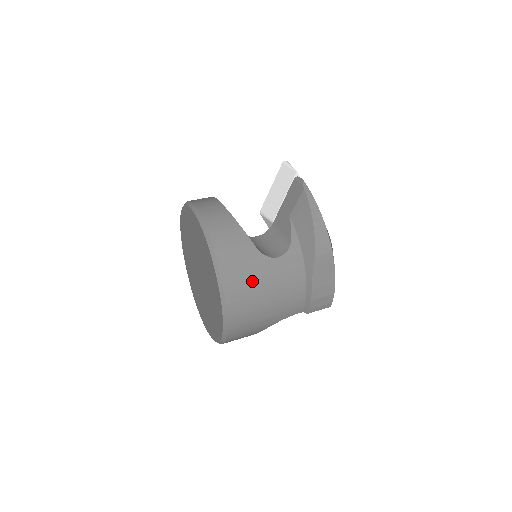
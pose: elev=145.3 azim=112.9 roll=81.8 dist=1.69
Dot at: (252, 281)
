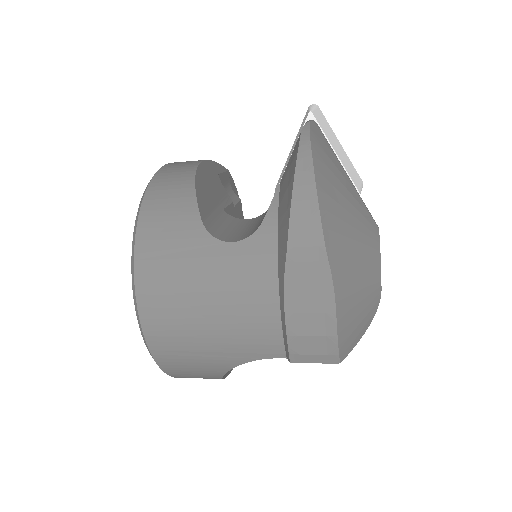
Dot at: (181, 272)
